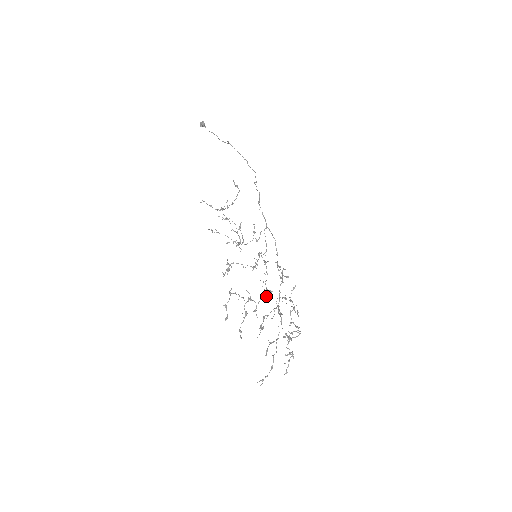
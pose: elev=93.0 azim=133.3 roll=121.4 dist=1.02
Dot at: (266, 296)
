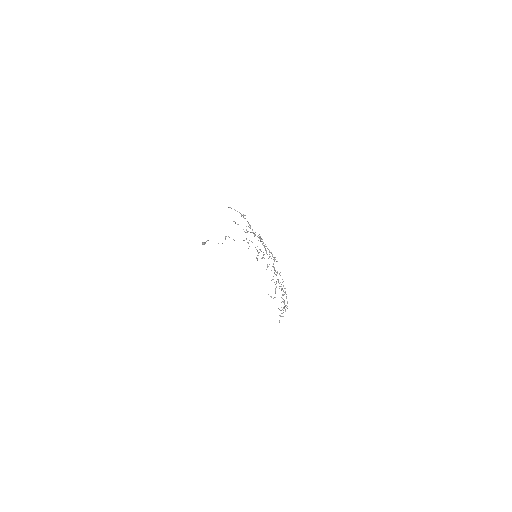
Dot at: occluded
